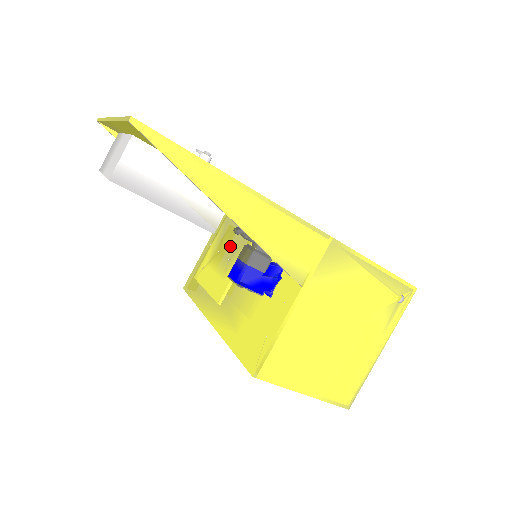
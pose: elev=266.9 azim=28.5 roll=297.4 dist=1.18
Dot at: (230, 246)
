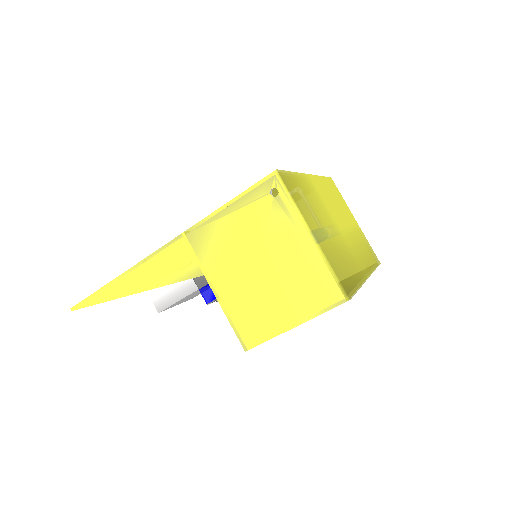
Dot at: occluded
